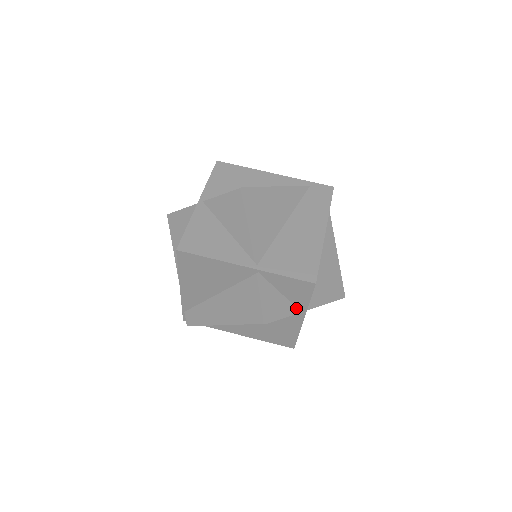
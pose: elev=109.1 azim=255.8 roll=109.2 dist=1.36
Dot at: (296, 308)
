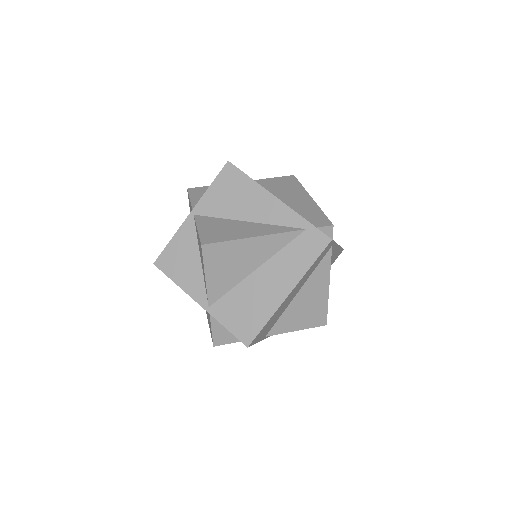
Dot at: occluded
